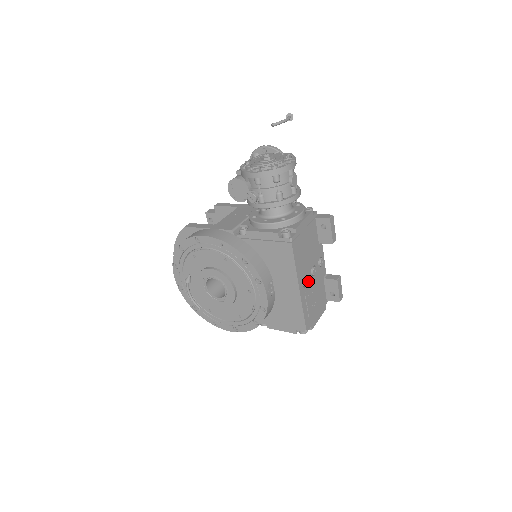
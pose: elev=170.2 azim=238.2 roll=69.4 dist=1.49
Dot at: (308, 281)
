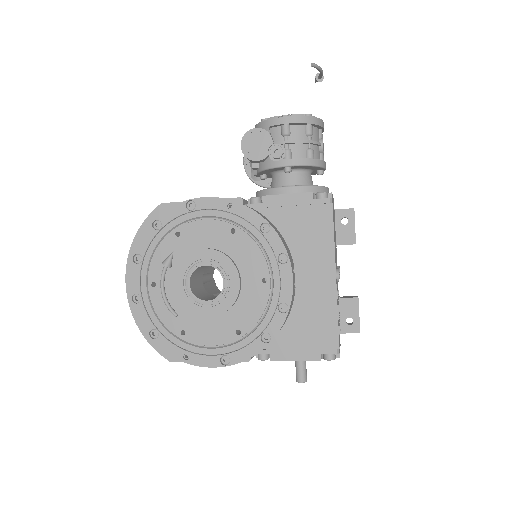
Dot at: occluded
